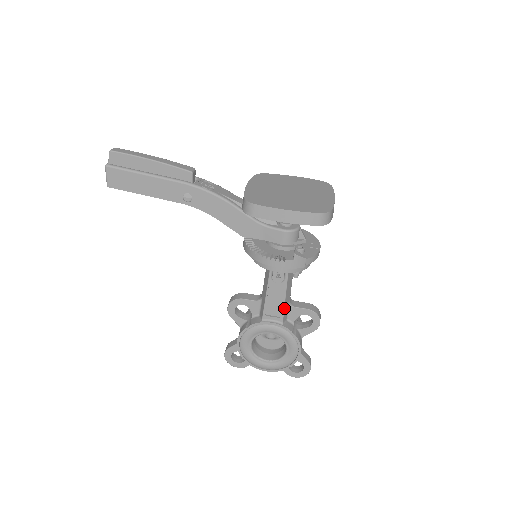
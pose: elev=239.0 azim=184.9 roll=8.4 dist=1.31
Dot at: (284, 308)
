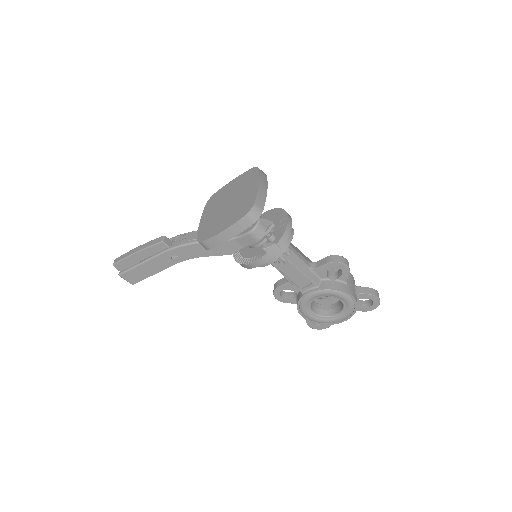
Dot at: (307, 277)
